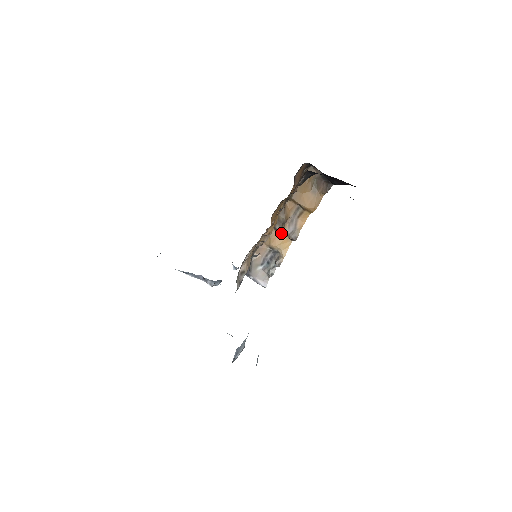
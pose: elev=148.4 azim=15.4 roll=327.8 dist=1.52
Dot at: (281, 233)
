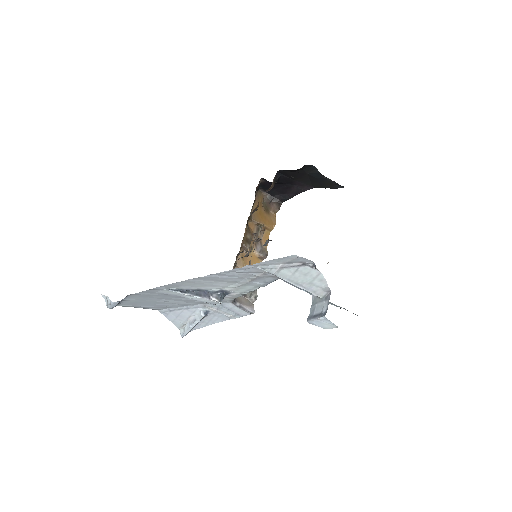
Dot at: (250, 254)
